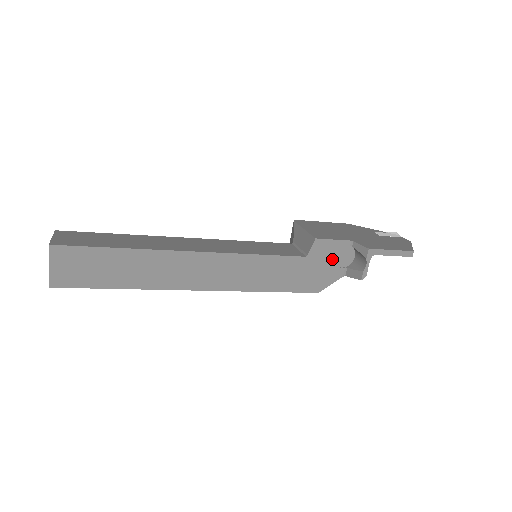
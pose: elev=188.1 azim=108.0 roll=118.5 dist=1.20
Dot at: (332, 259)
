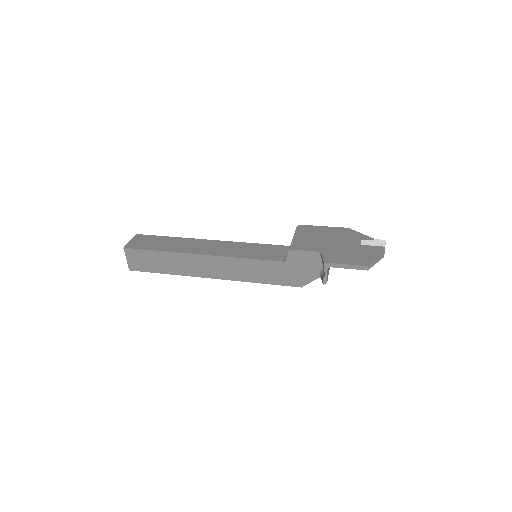
Dot at: (307, 264)
